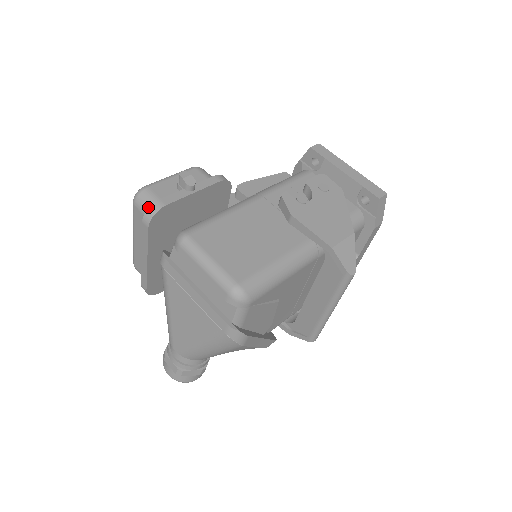
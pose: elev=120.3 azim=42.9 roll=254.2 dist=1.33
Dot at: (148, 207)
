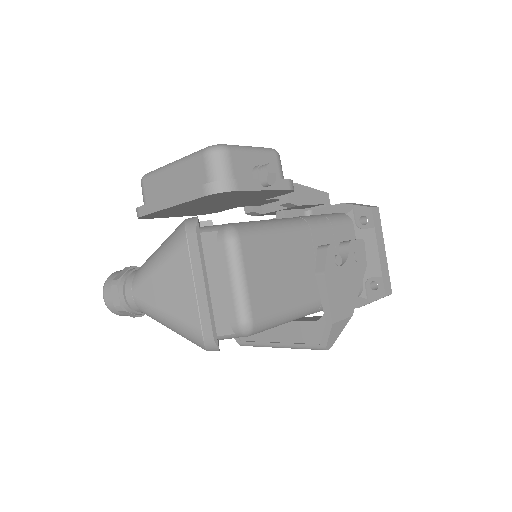
Dot at: (218, 174)
